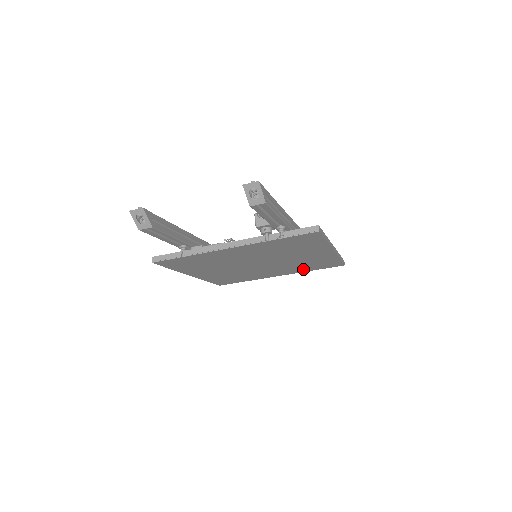
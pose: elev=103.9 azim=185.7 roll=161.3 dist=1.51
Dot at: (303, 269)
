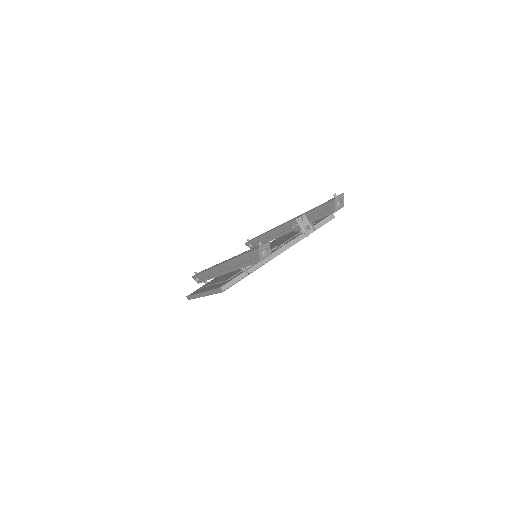
Dot at: occluded
